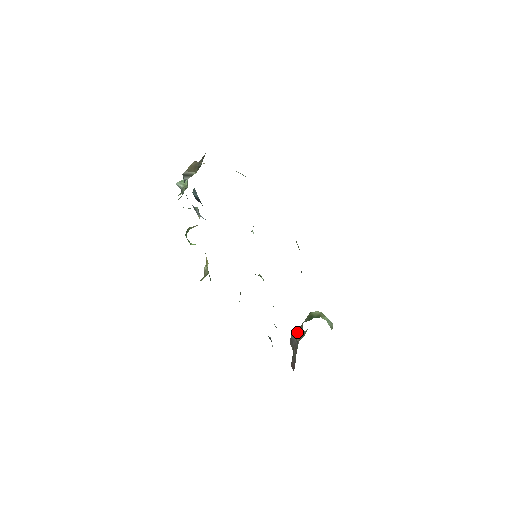
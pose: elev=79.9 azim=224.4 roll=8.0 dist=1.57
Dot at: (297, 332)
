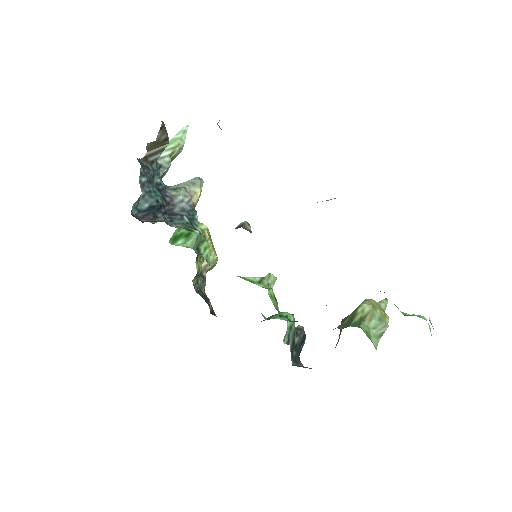
Dot at: occluded
